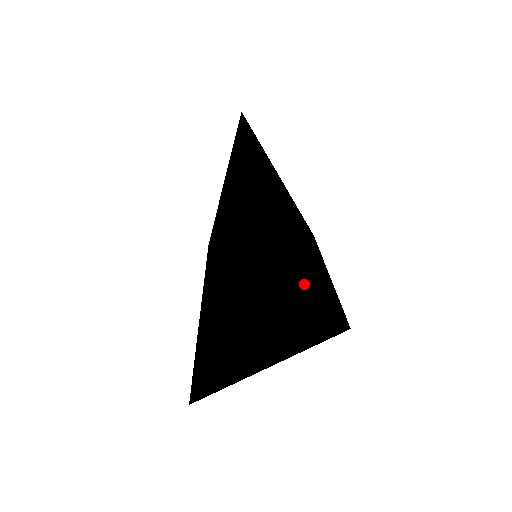
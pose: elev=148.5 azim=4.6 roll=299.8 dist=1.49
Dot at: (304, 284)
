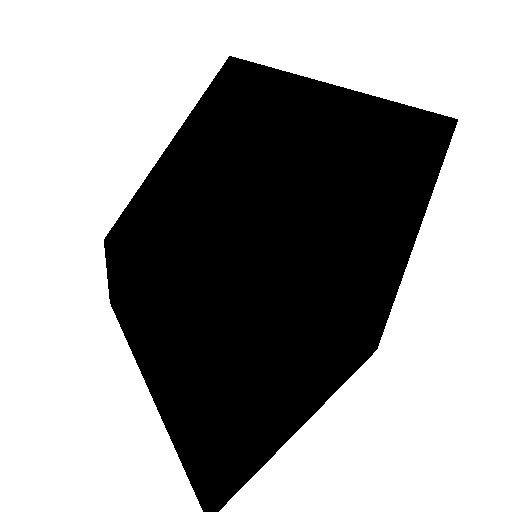
Dot at: (393, 286)
